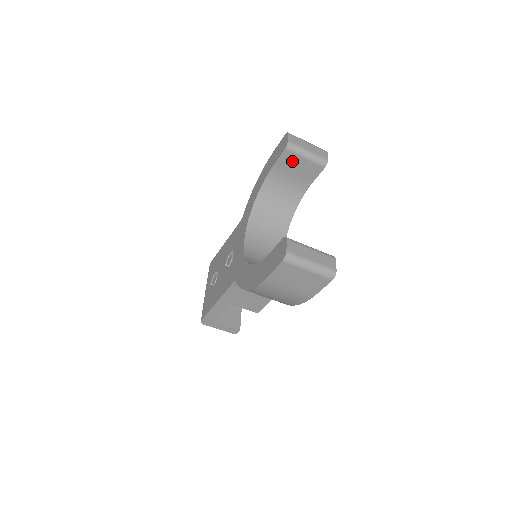
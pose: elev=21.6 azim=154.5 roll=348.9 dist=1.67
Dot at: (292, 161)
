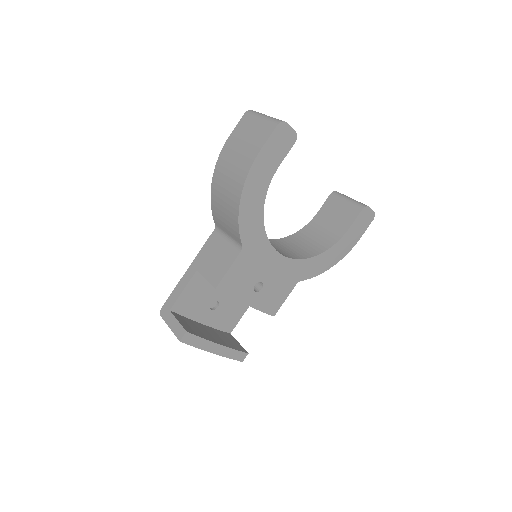
Dot at: (334, 206)
